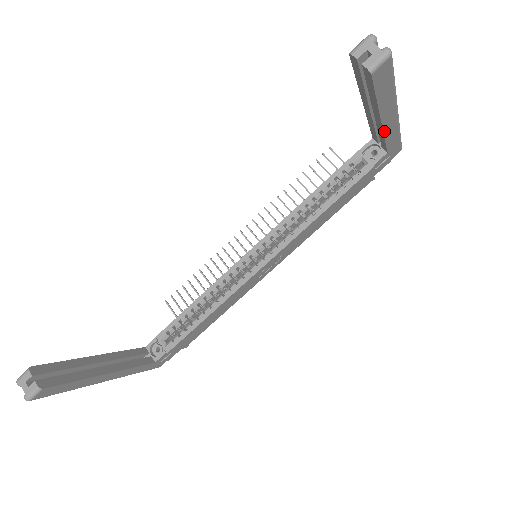
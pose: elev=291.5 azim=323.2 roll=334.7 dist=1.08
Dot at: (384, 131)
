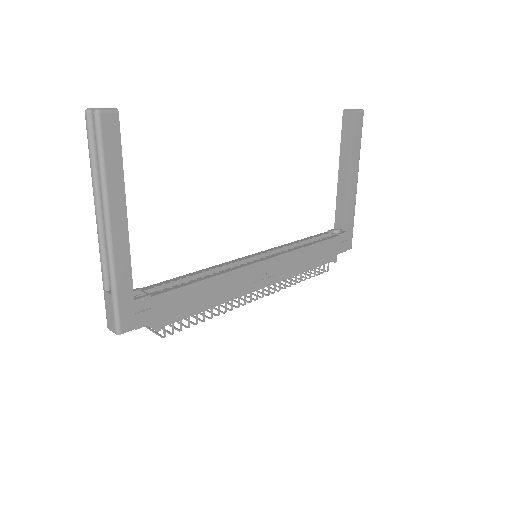
Dot at: (350, 192)
